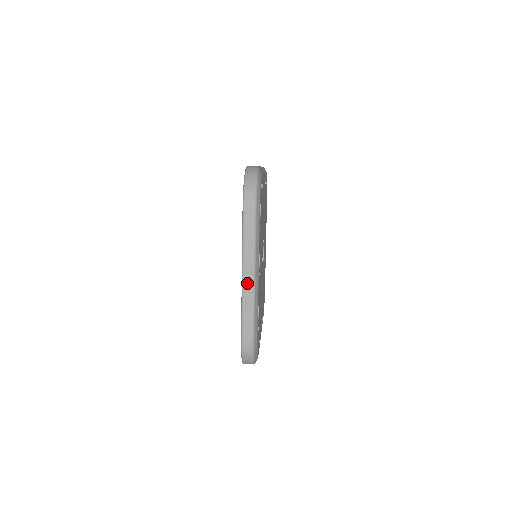
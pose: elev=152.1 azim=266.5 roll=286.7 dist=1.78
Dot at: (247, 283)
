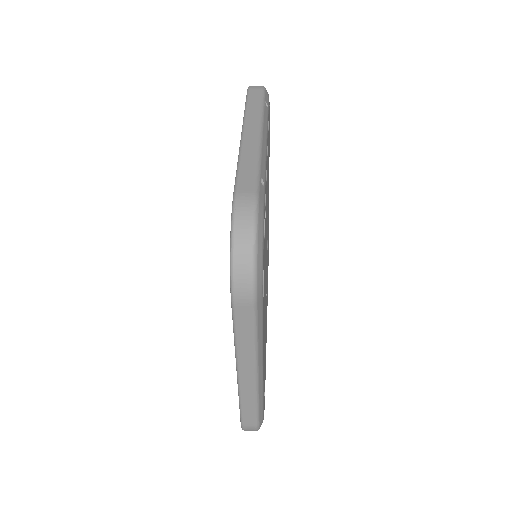
Dot at: (245, 380)
